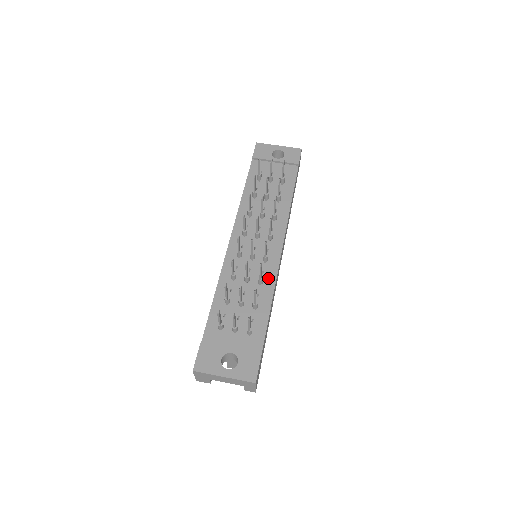
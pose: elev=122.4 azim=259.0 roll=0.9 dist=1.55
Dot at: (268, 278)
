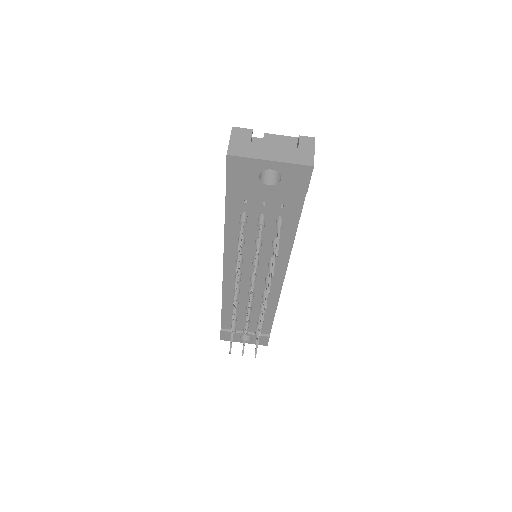
Dot at: (270, 300)
